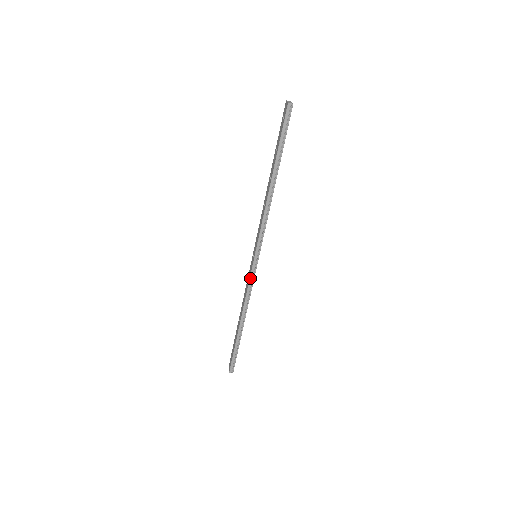
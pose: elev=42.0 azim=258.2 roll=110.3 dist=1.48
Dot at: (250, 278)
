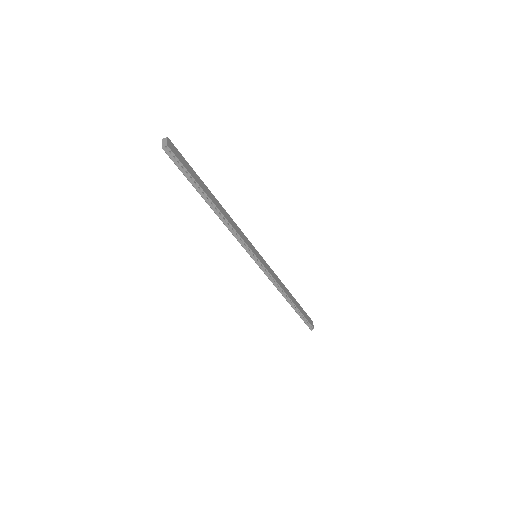
Dot at: (265, 274)
